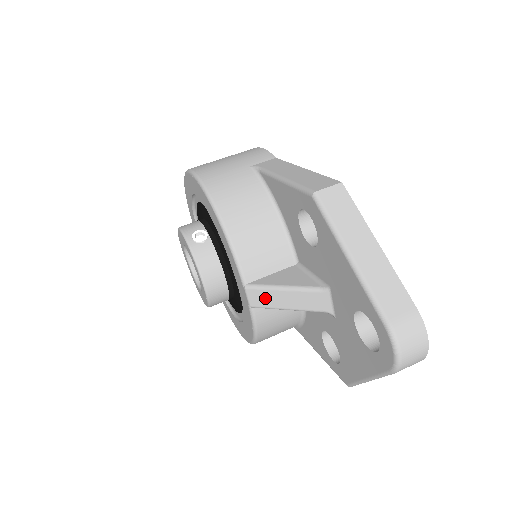
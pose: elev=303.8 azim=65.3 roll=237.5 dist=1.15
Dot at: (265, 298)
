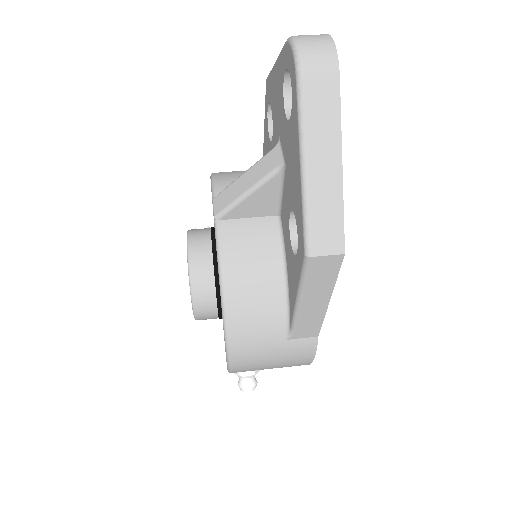
Dot at: (227, 196)
